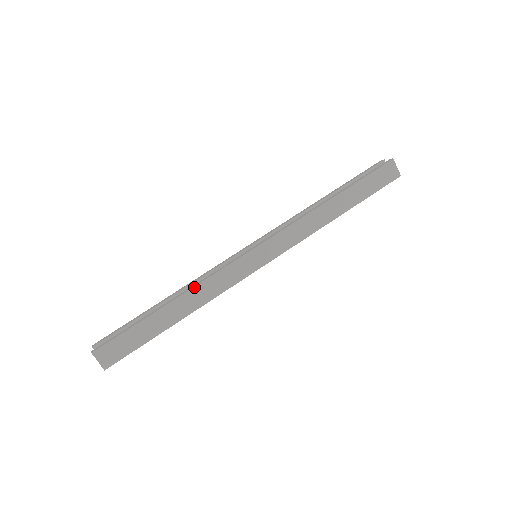
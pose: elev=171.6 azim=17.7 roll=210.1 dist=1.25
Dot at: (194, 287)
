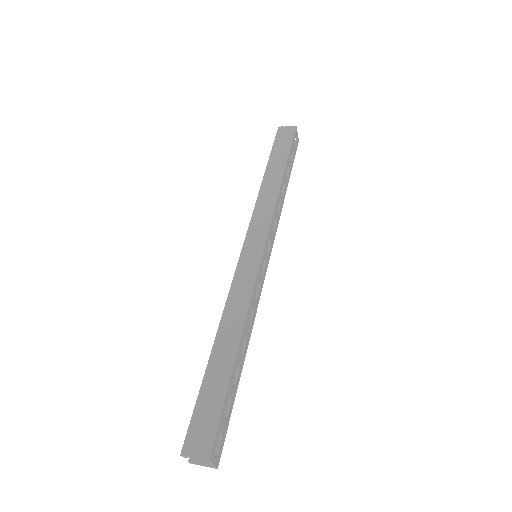
Dot at: (223, 315)
